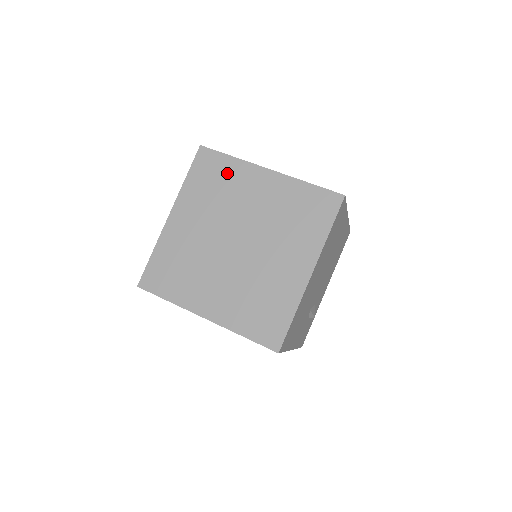
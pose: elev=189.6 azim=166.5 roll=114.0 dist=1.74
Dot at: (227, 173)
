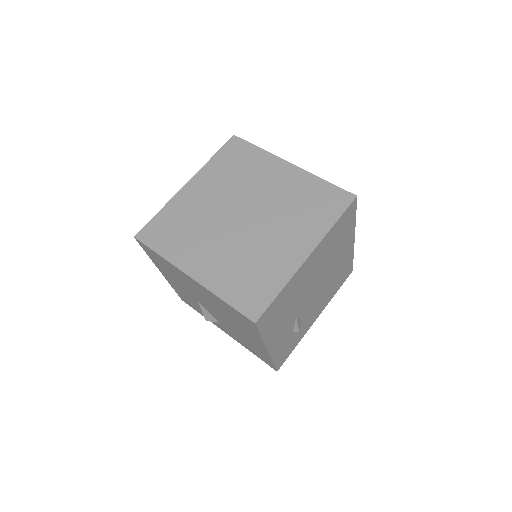
Dot at: (251, 160)
